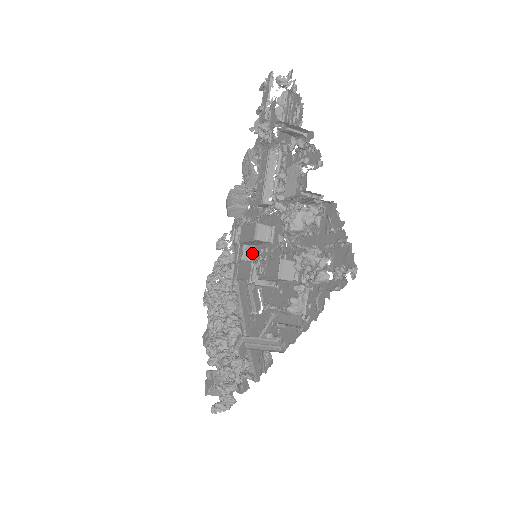
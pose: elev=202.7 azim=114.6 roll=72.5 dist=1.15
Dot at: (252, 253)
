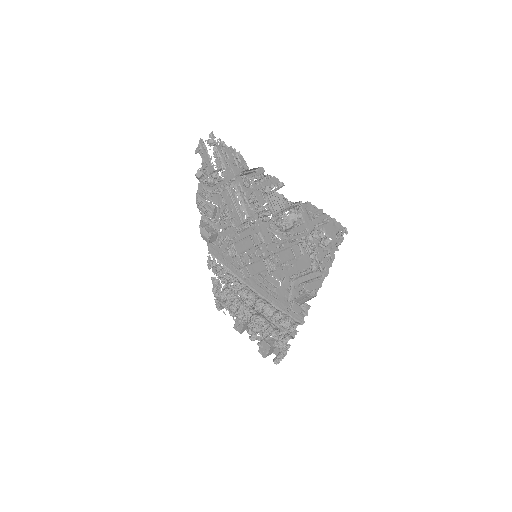
Dot at: (247, 256)
